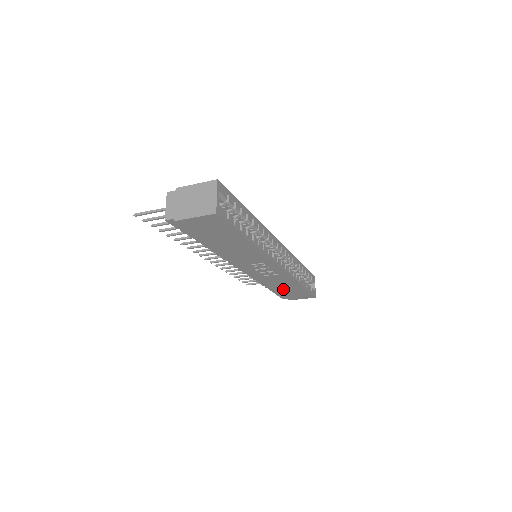
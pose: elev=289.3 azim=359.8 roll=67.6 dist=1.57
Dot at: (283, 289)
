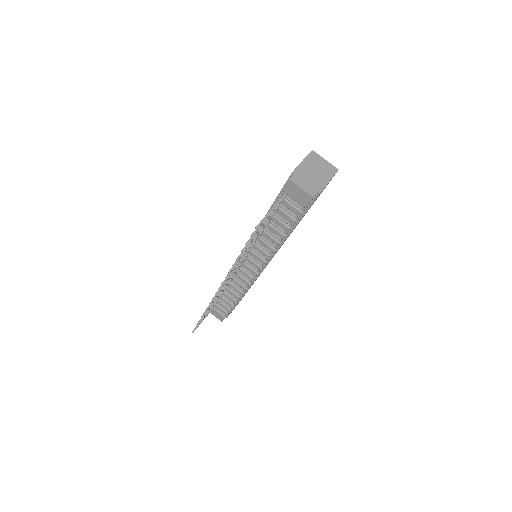
Dot at: occluded
